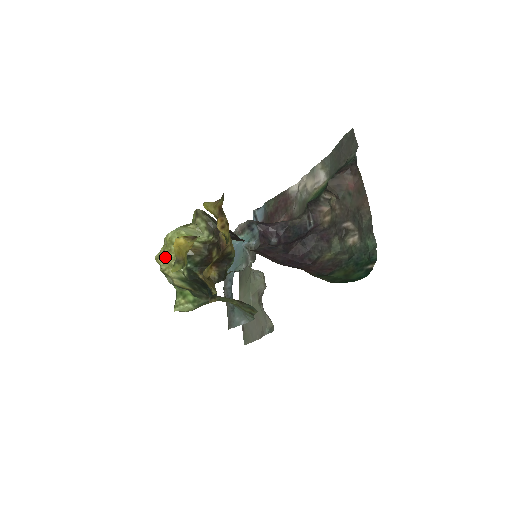
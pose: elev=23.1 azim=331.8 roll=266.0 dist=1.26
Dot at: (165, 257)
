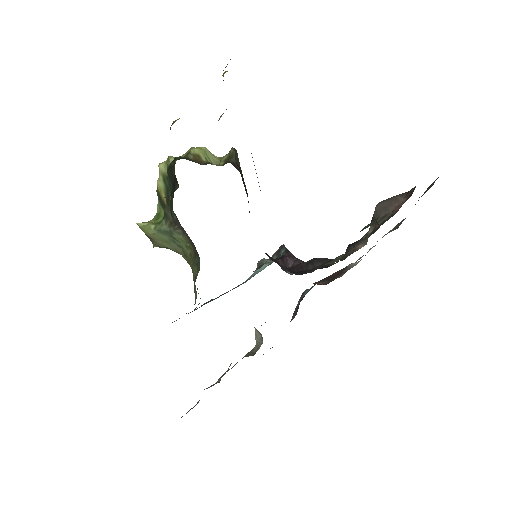
Dot at: occluded
